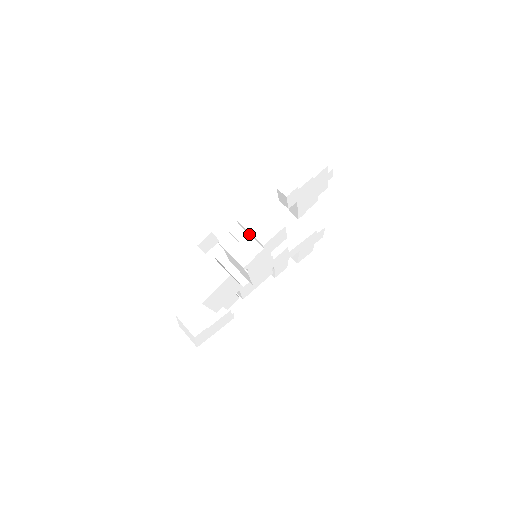
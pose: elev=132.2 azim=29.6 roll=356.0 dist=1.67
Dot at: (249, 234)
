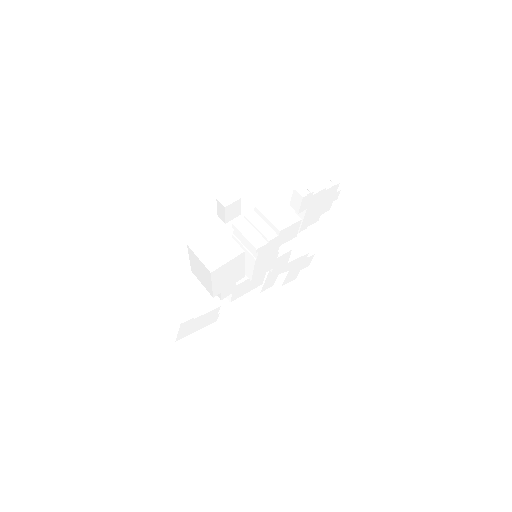
Dot at: (264, 221)
